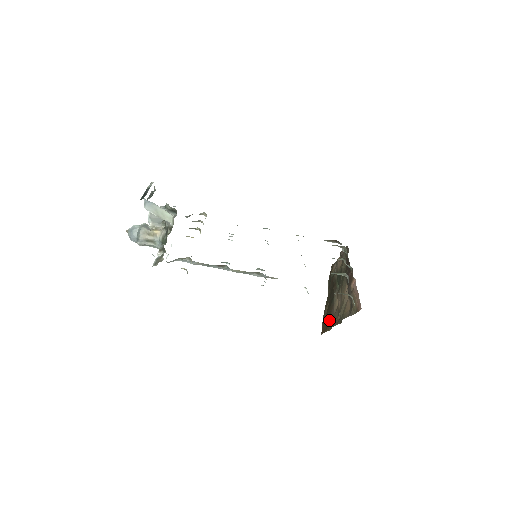
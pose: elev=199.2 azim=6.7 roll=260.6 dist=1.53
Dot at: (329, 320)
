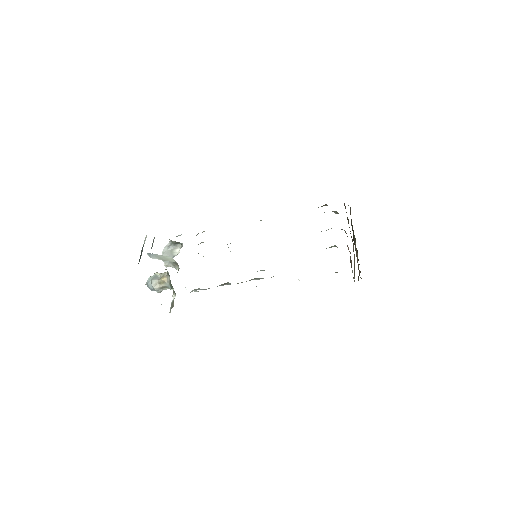
Dot at: occluded
